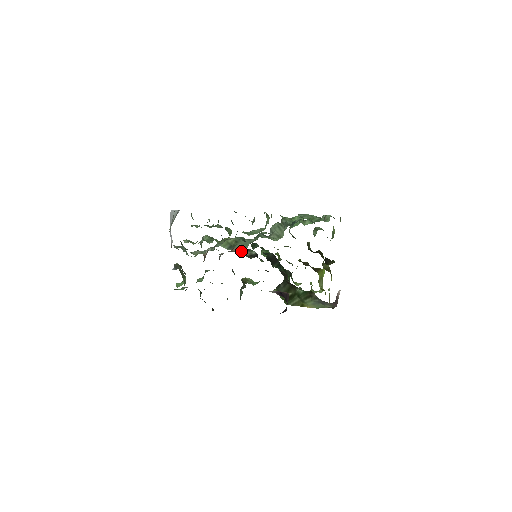
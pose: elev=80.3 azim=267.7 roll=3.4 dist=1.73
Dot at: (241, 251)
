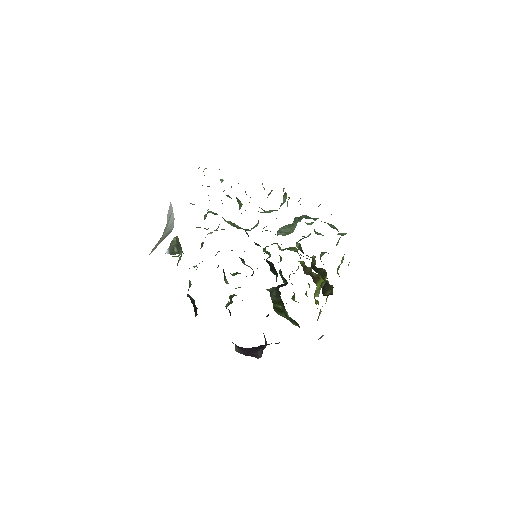
Dot at: (239, 257)
